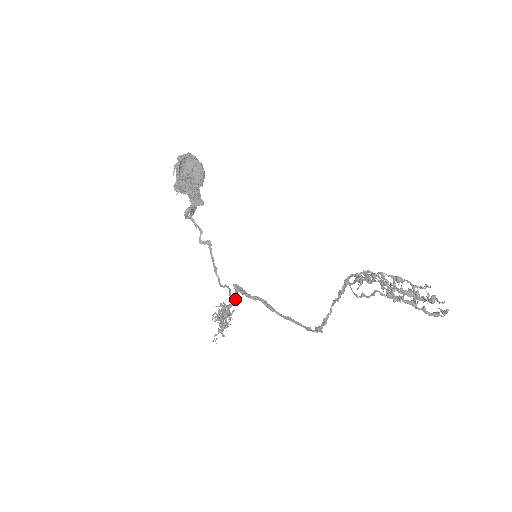
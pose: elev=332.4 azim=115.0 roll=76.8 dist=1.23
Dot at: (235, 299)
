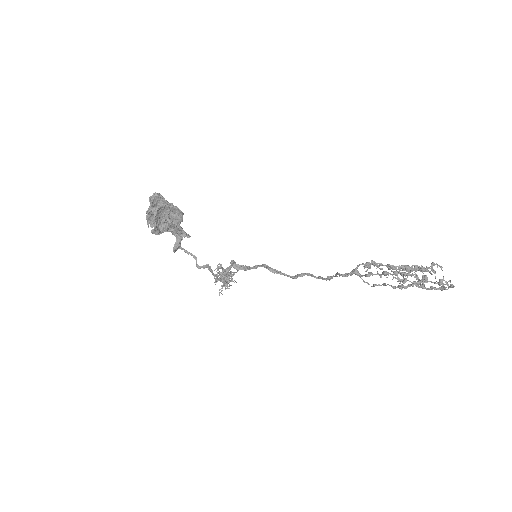
Dot at: (236, 272)
